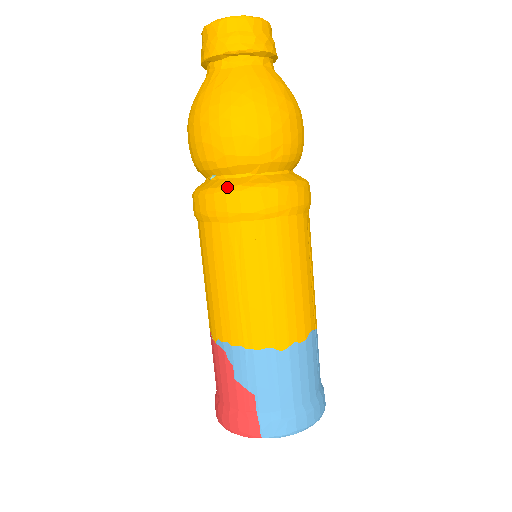
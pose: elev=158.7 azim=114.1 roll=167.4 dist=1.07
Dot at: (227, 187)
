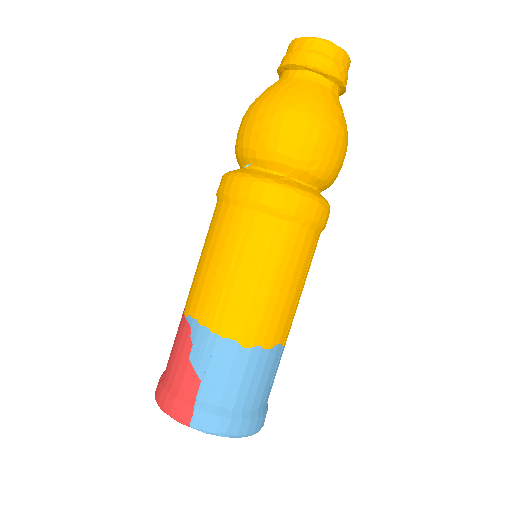
Dot at: (257, 176)
